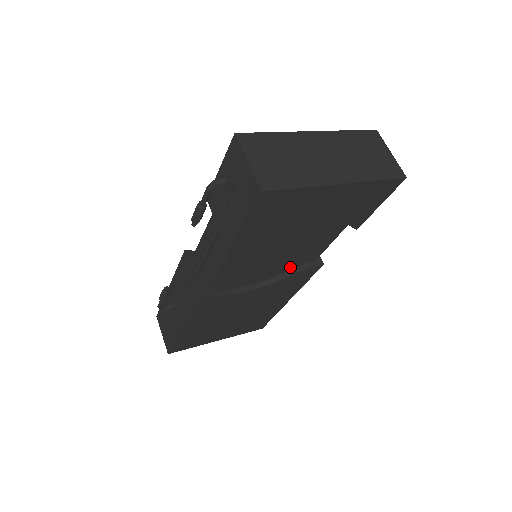
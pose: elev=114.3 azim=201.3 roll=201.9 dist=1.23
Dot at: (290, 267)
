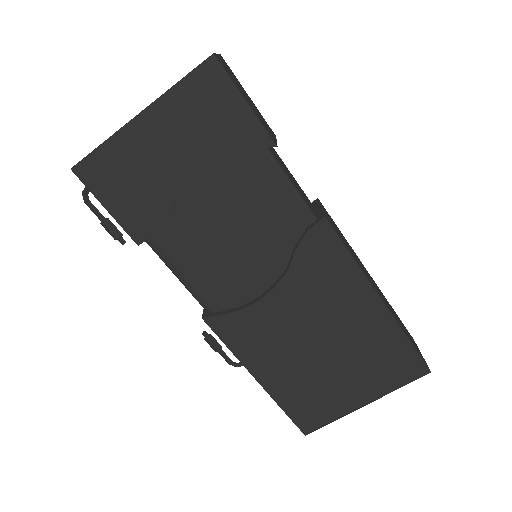
Dot at: (287, 244)
